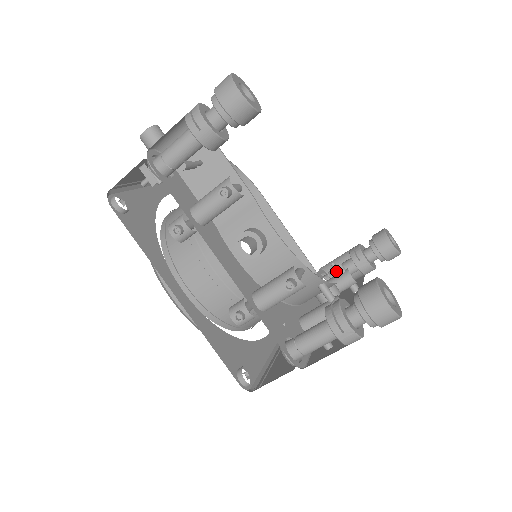
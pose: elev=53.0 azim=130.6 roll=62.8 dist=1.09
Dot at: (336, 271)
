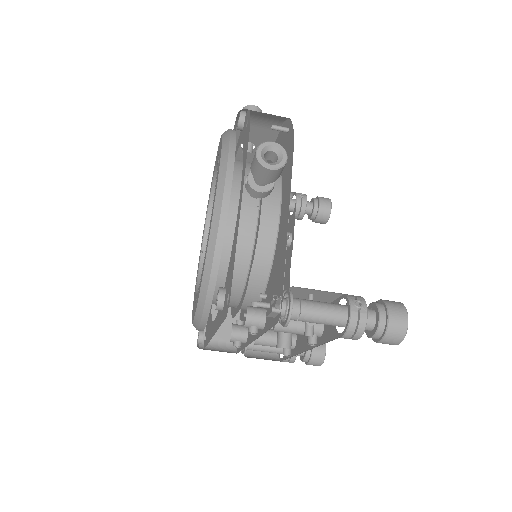
Dot at: occluded
